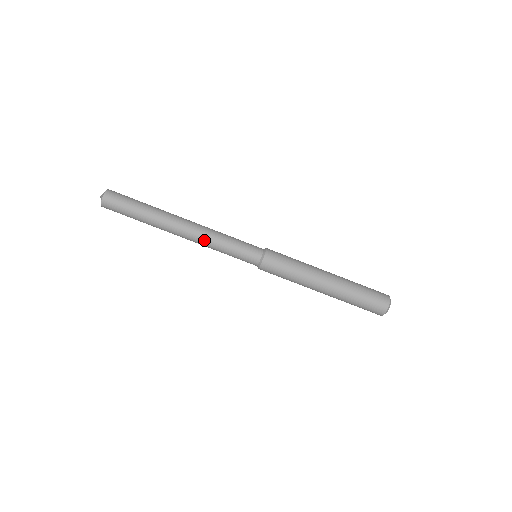
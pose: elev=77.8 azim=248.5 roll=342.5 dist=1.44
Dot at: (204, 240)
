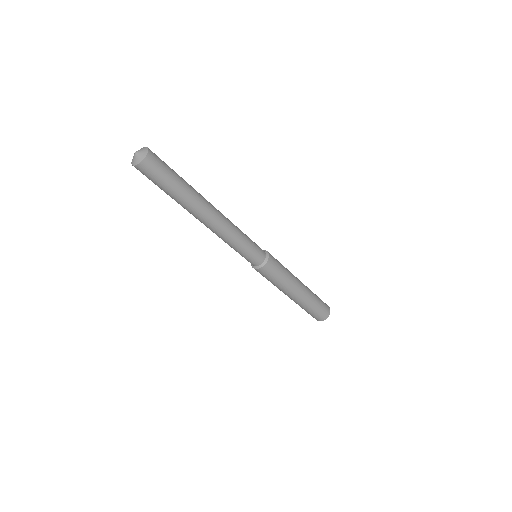
Dot at: (221, 236)
